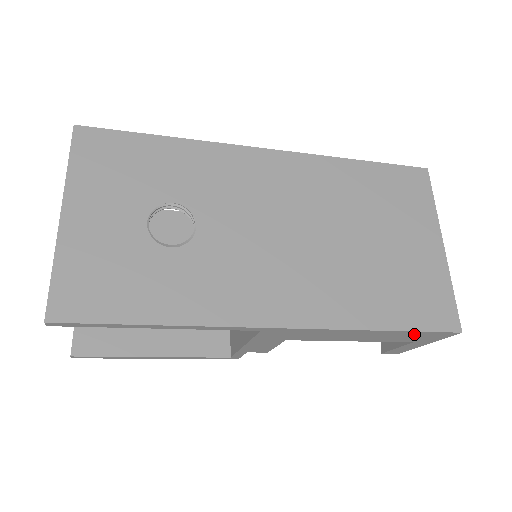
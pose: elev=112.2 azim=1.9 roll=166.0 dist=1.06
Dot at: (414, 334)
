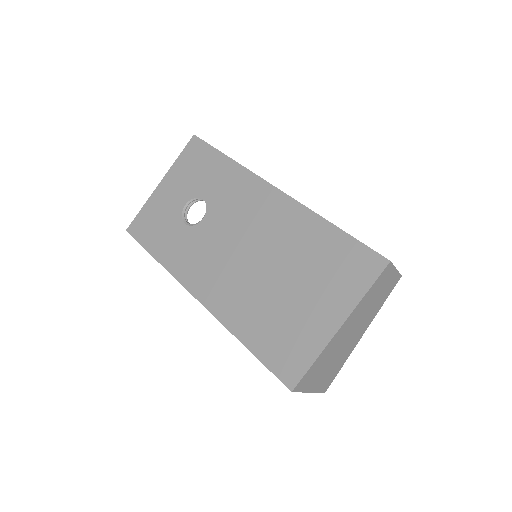
Dot at: occluded
